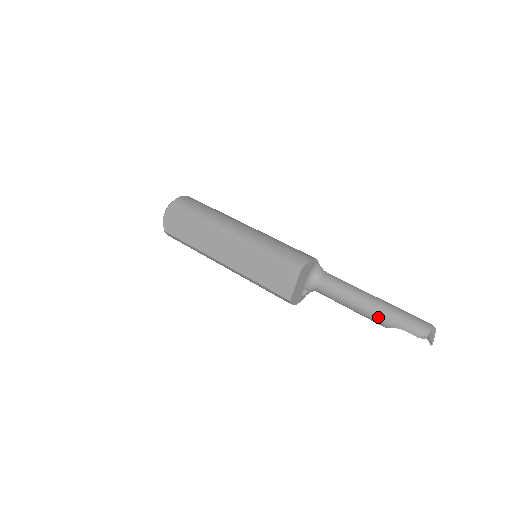
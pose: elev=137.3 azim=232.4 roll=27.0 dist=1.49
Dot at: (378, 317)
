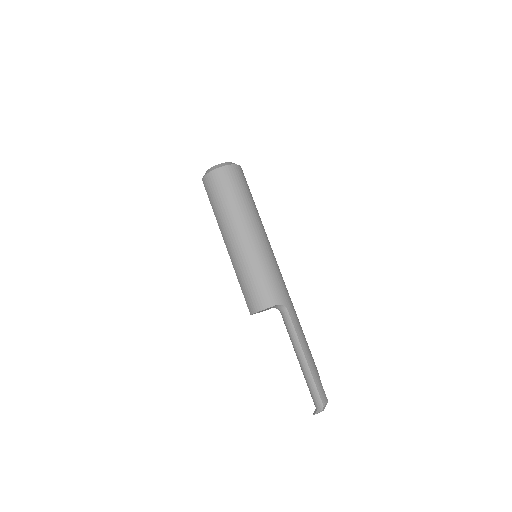
Dot at: occluded
